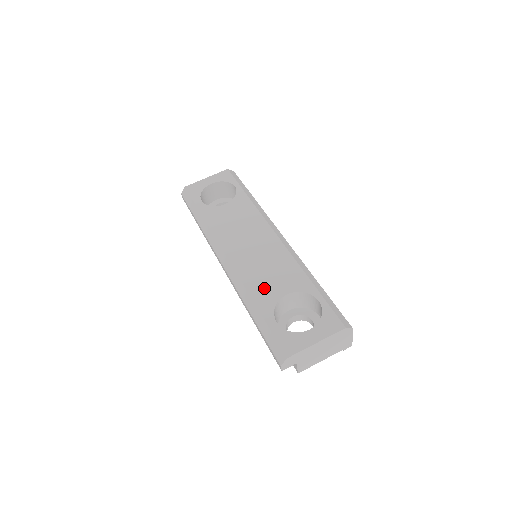
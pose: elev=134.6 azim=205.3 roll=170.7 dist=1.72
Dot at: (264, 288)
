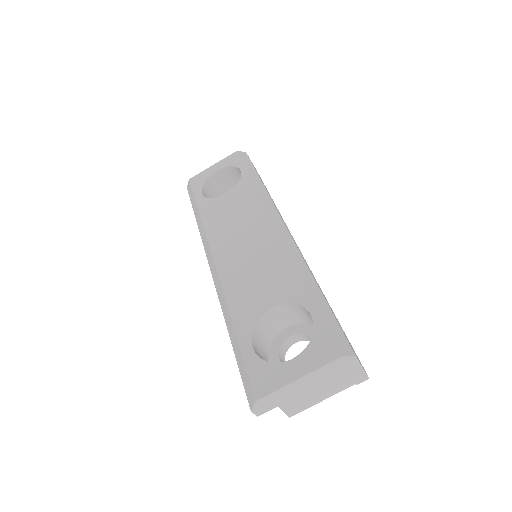
Dot at: (247, 300)
